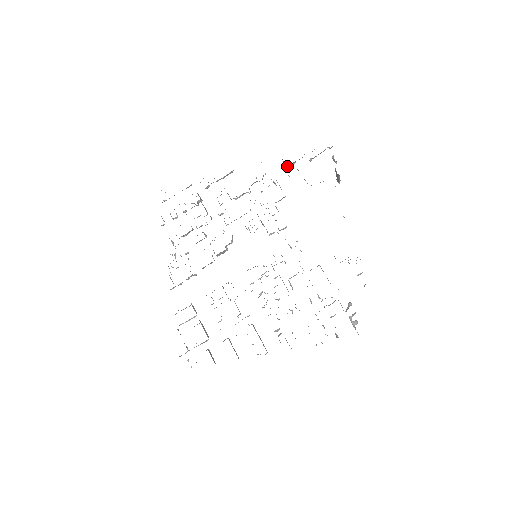
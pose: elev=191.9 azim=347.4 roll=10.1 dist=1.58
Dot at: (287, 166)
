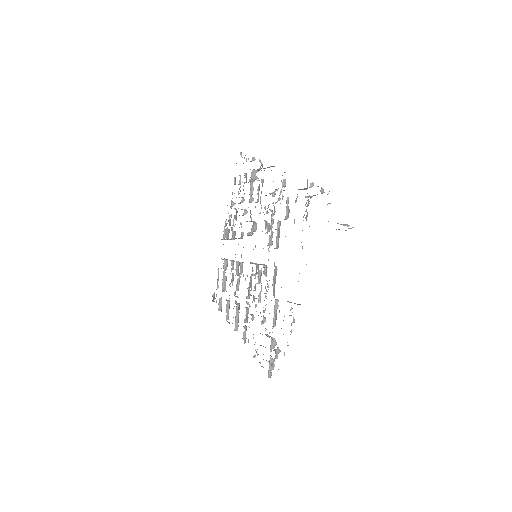
Dot at: (298, 189)
